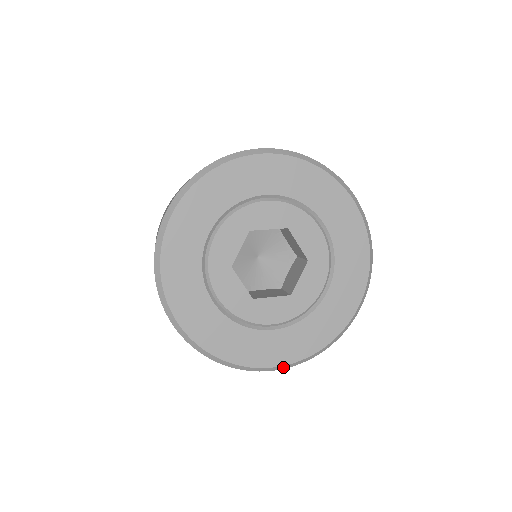
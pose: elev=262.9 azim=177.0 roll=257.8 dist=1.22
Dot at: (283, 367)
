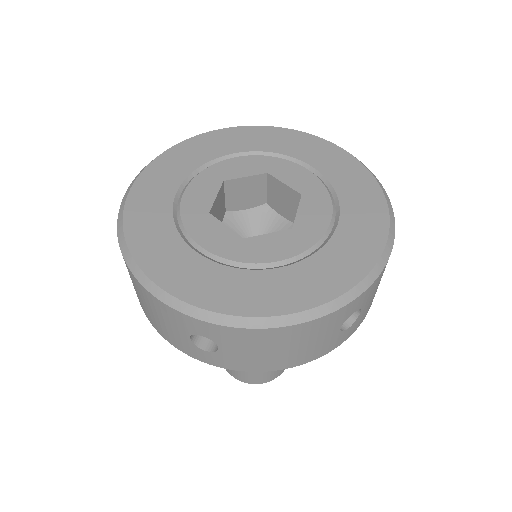
Dot at: (156, 291)
